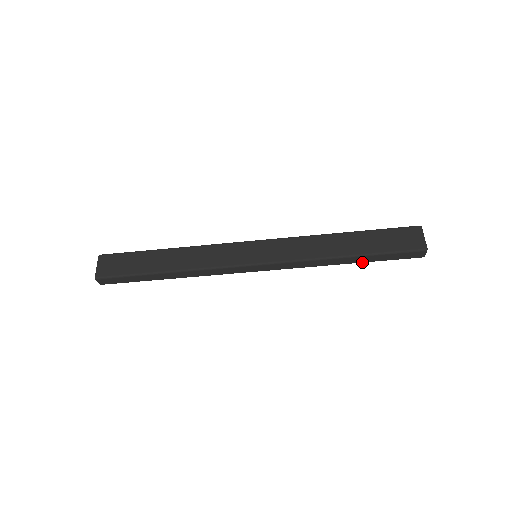
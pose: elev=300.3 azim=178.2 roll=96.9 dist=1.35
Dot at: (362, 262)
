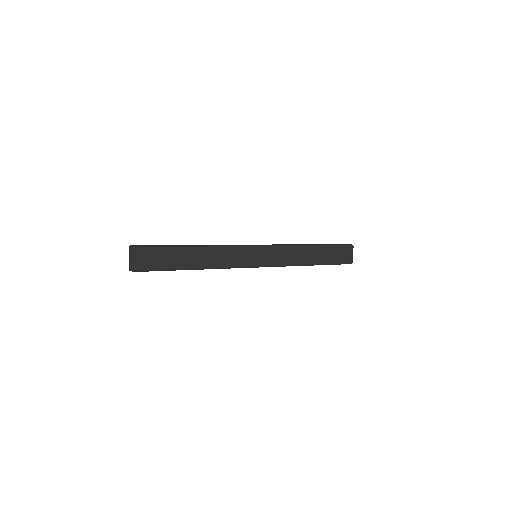
Dot at: occluded
